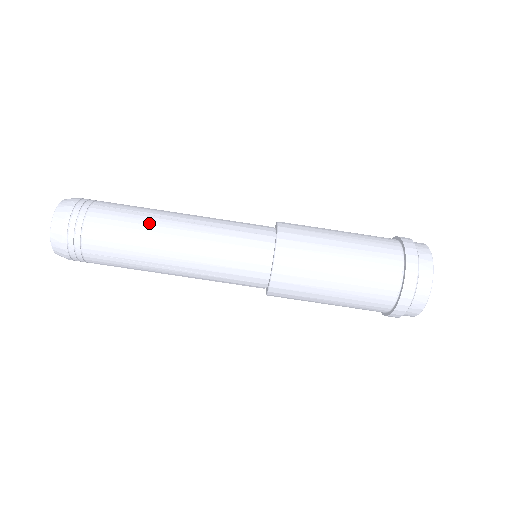
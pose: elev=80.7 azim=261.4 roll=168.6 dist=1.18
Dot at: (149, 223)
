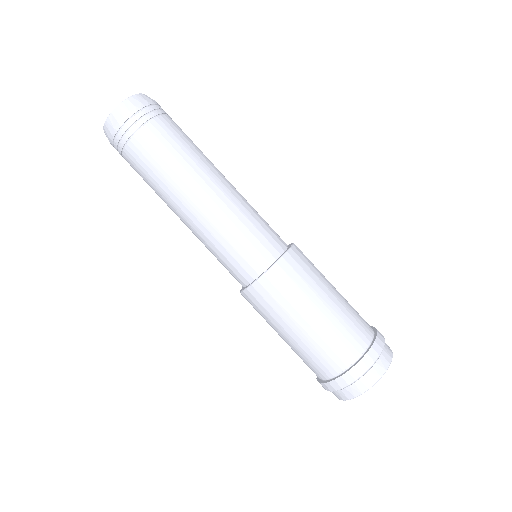
Dot at: (206, 159)
